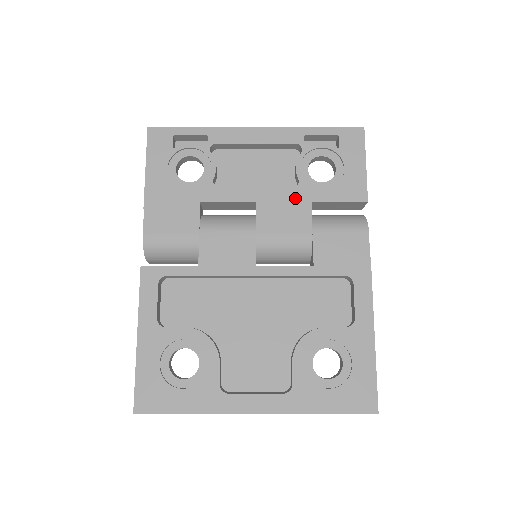
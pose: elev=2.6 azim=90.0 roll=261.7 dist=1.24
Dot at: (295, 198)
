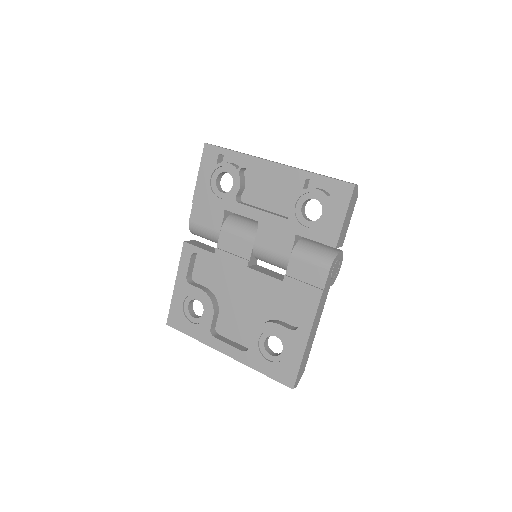
Dot at: (285, 227)
